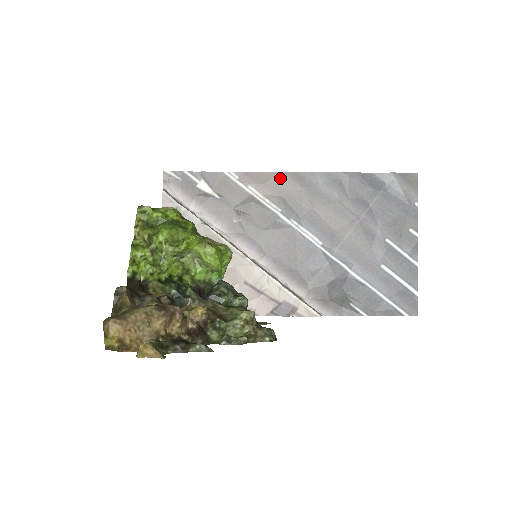
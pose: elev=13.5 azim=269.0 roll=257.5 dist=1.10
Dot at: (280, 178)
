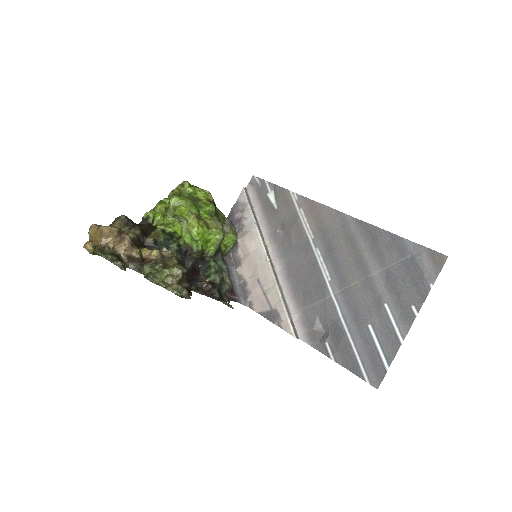
Dot at: (326, 211)
